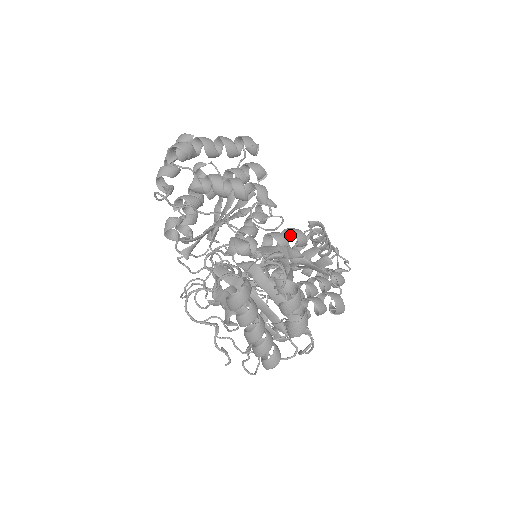
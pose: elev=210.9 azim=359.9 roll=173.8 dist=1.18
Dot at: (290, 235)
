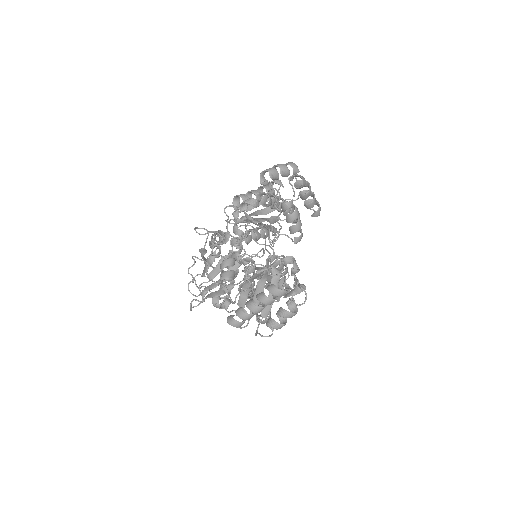
Dot at: occluded
